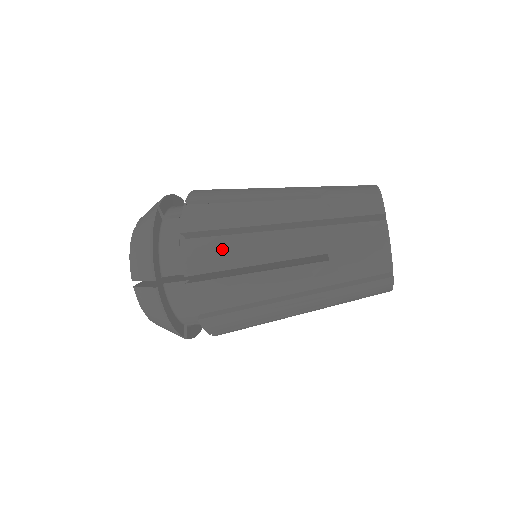
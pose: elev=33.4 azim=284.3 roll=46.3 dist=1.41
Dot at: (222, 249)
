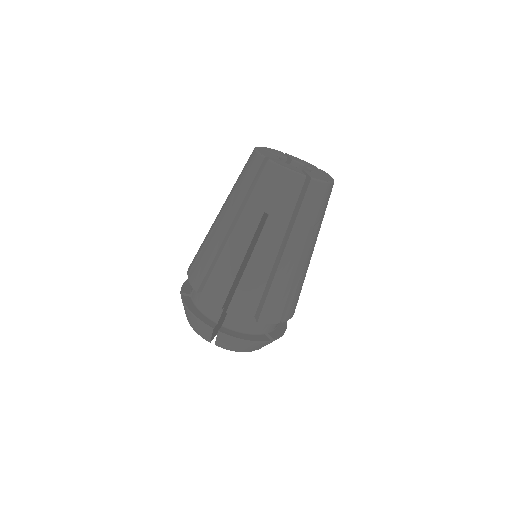
Dot at: (220, 275)
